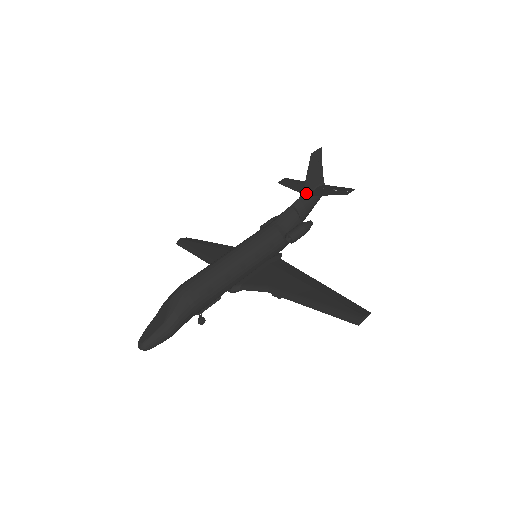
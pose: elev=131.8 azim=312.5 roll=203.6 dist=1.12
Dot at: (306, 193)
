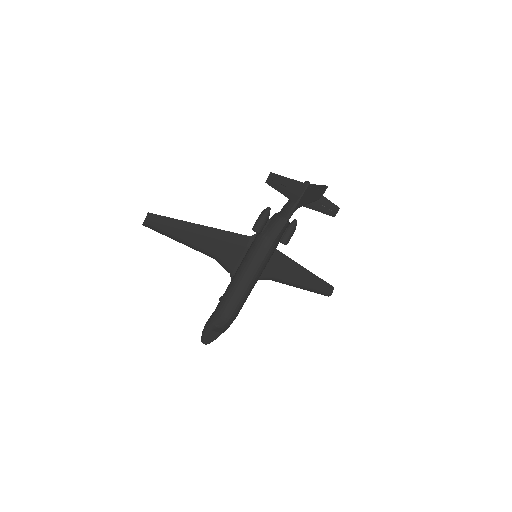
Dot at: (298, 205)
